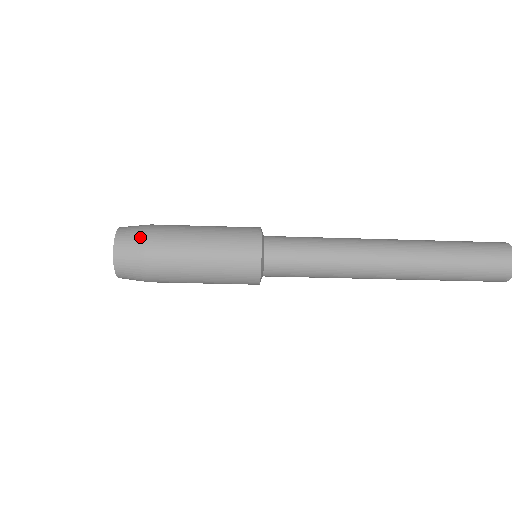
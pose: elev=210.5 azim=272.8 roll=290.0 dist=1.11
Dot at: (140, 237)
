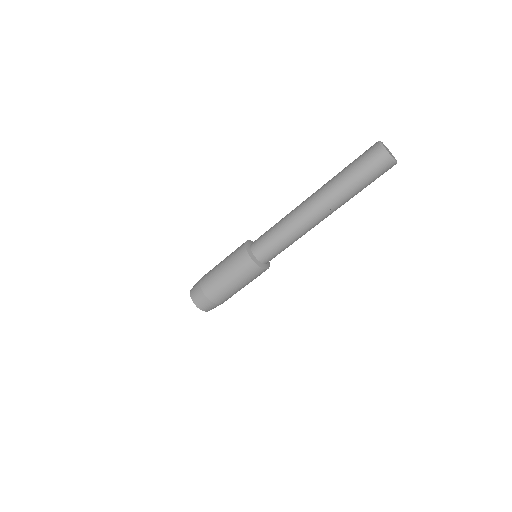
Dot at: occluded
